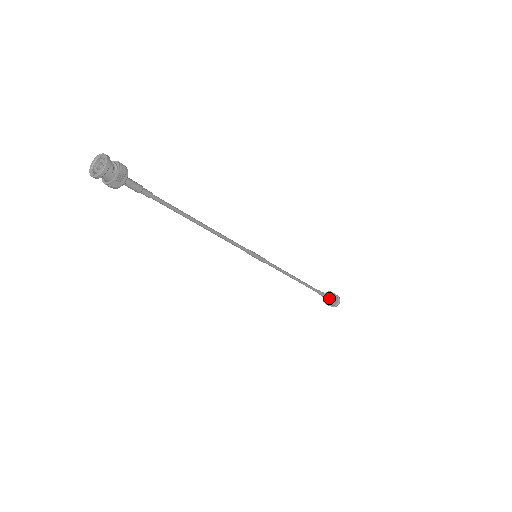
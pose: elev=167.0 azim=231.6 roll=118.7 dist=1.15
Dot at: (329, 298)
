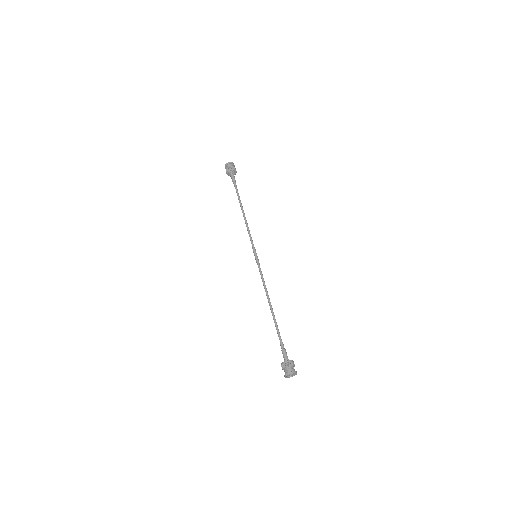
Dot at: occluded
